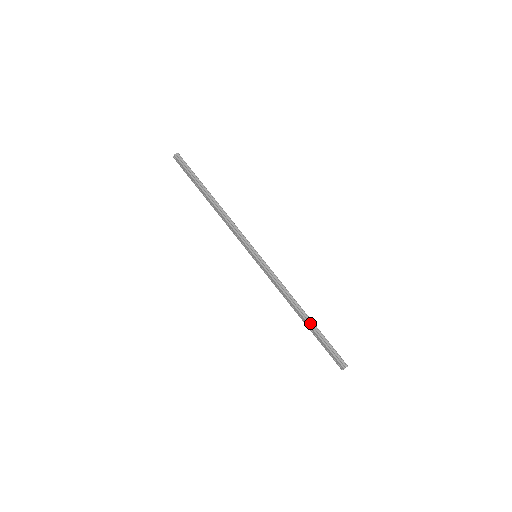
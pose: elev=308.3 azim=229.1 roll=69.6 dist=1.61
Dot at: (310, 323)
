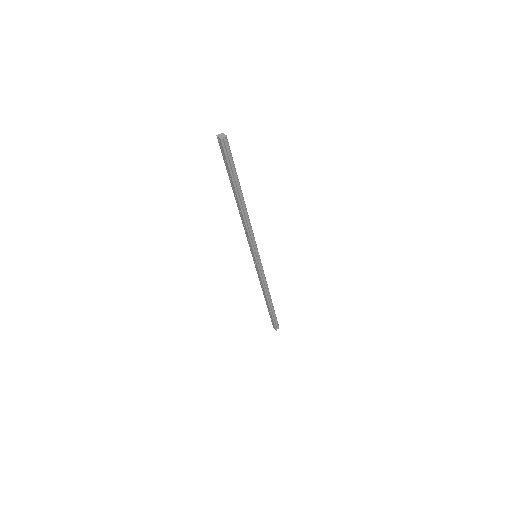
Dot at: (271, 306)
